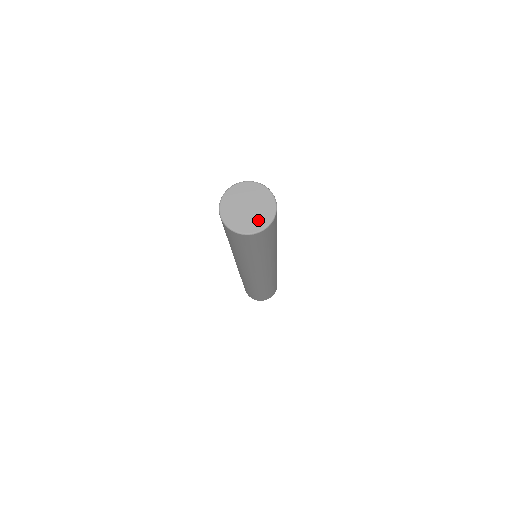
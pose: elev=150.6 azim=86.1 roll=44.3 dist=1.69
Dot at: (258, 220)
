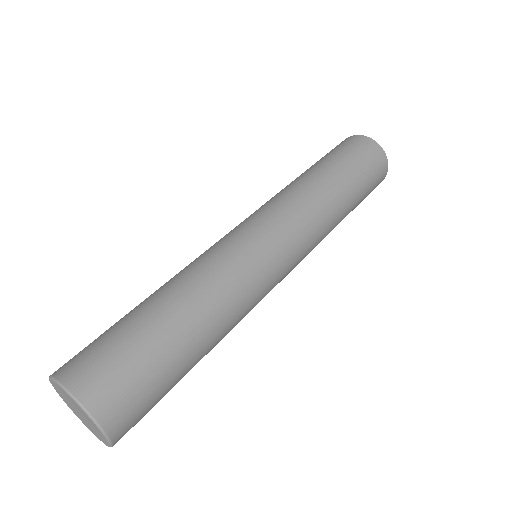
Dot at: (95, 433)
